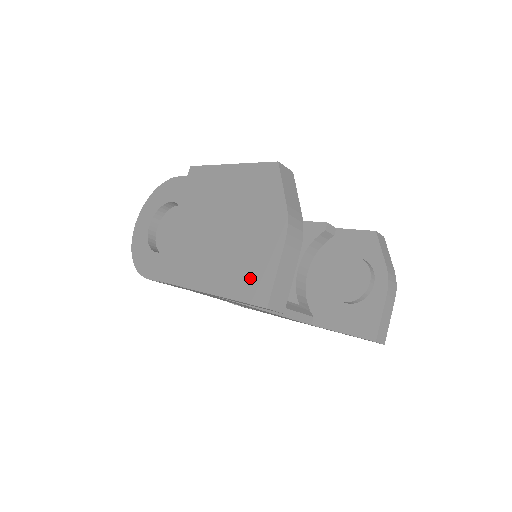
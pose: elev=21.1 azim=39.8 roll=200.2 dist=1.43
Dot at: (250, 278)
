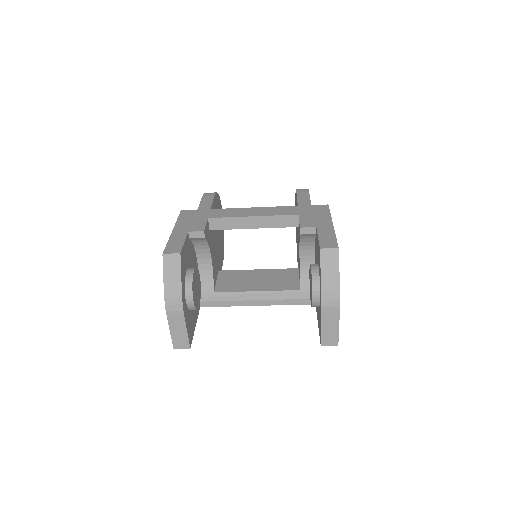
Dot at: occluded
